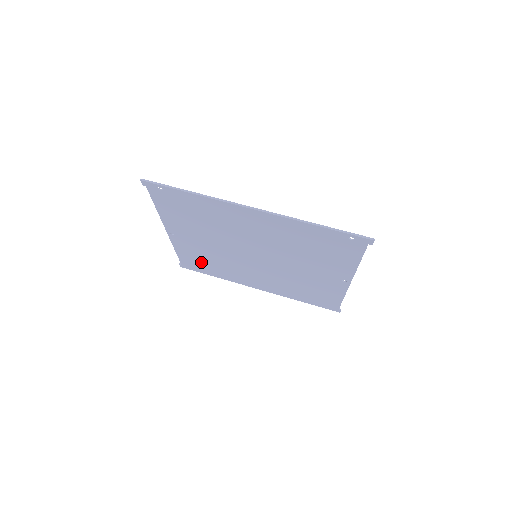
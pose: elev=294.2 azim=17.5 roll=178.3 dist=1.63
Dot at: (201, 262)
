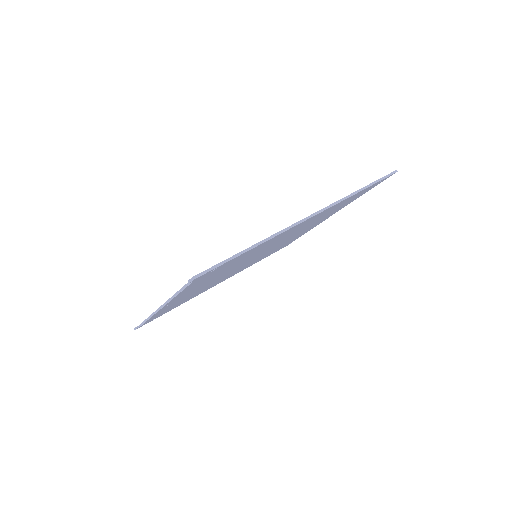
Dot at: occluded
